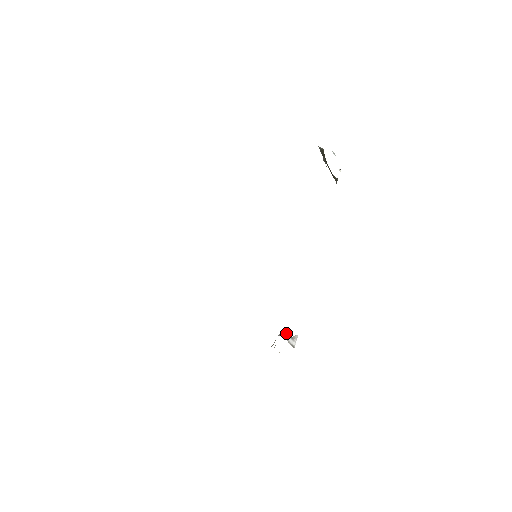
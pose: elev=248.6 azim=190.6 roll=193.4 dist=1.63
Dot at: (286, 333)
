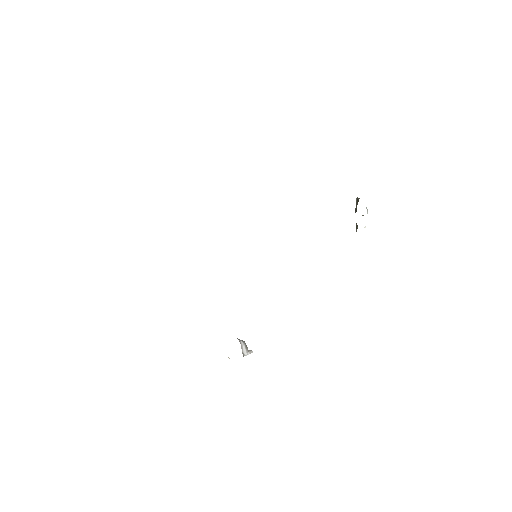
Dot at: (244, 341)
